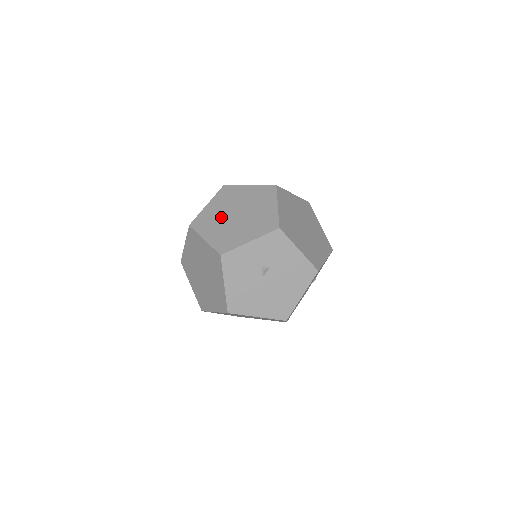
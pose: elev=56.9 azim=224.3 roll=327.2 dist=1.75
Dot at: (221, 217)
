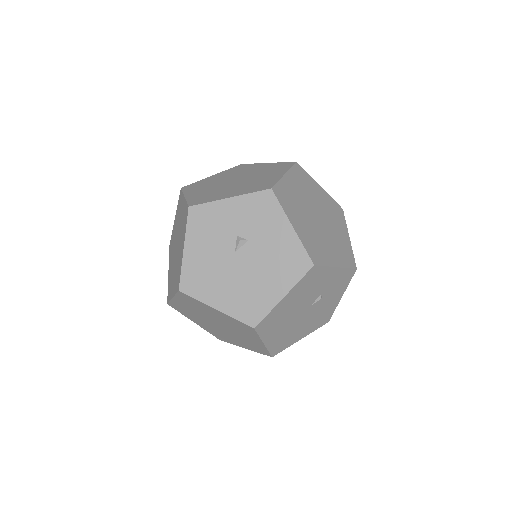
Dot at: (217, 182)
